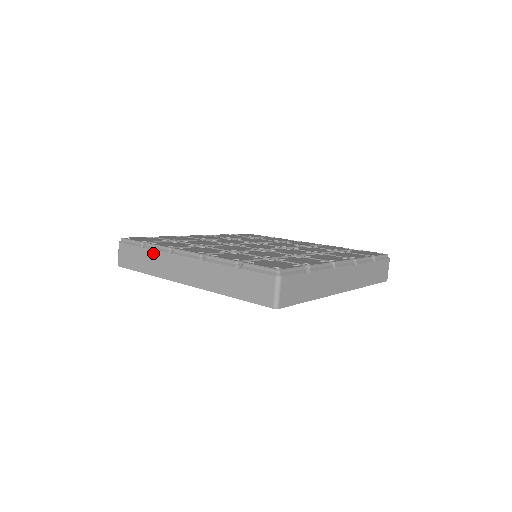
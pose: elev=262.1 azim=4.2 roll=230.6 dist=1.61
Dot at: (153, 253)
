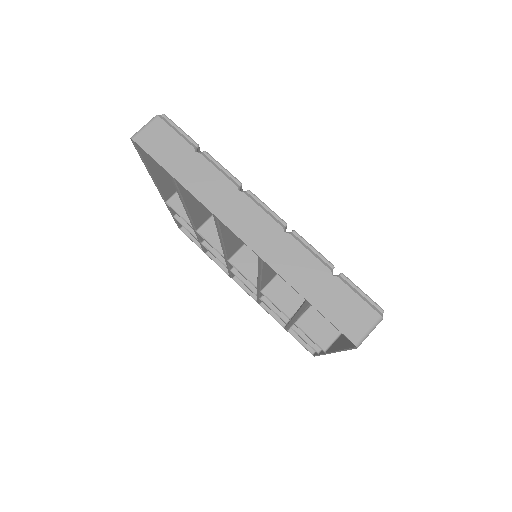
Dot at: occluded
